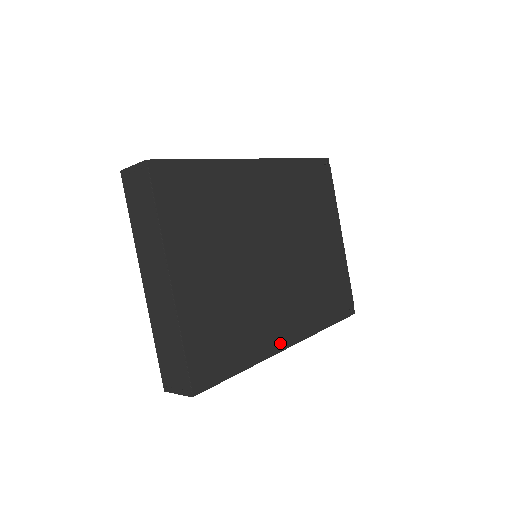
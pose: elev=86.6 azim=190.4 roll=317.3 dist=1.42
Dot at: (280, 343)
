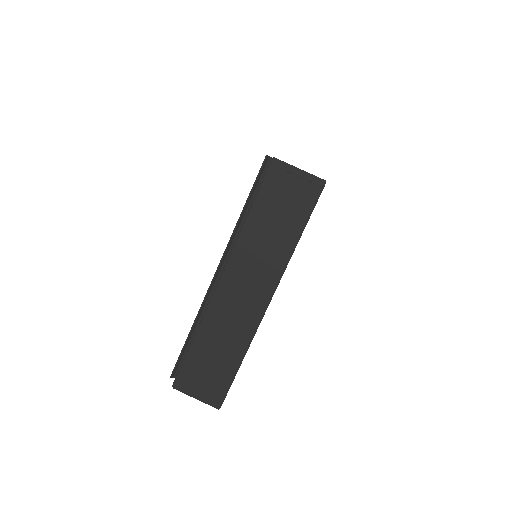
Dot at: occluded
